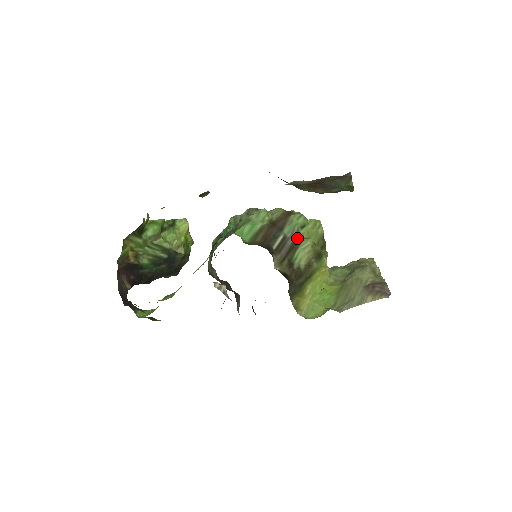
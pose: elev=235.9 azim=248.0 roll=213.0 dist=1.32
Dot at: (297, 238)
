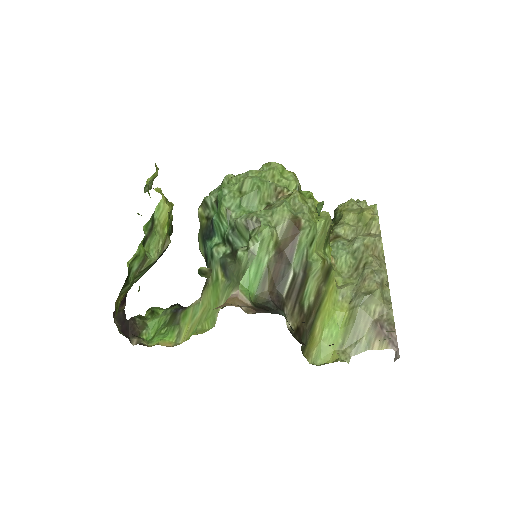
Dot at: (307, 267)
